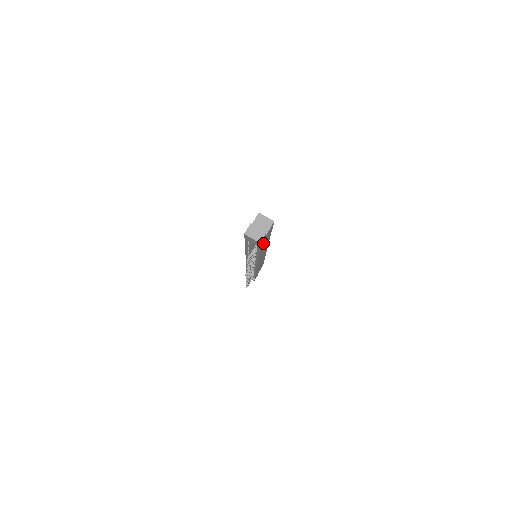
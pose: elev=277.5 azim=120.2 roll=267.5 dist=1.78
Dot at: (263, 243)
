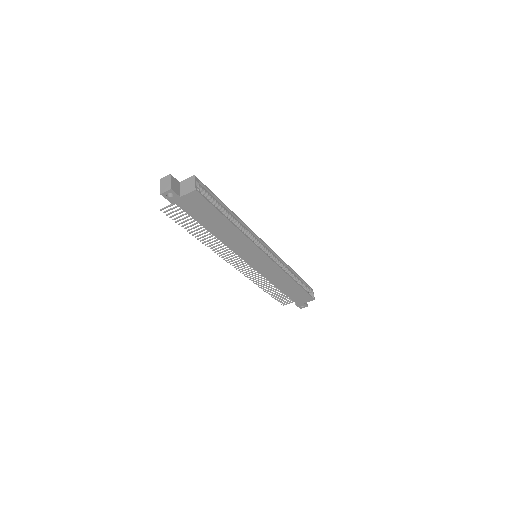
Dot at: (196, 213)
